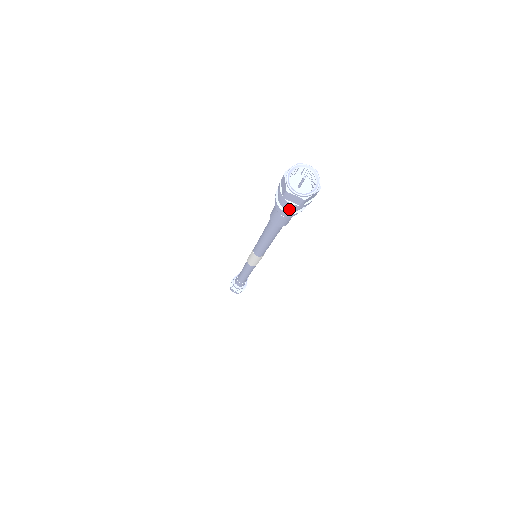
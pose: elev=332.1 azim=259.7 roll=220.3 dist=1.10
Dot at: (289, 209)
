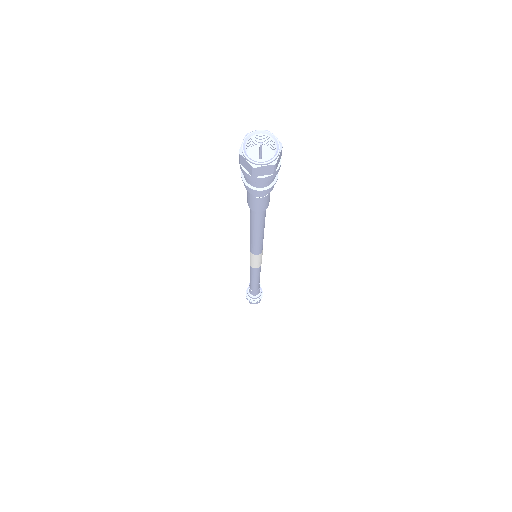
Dot at: (249, 182)
